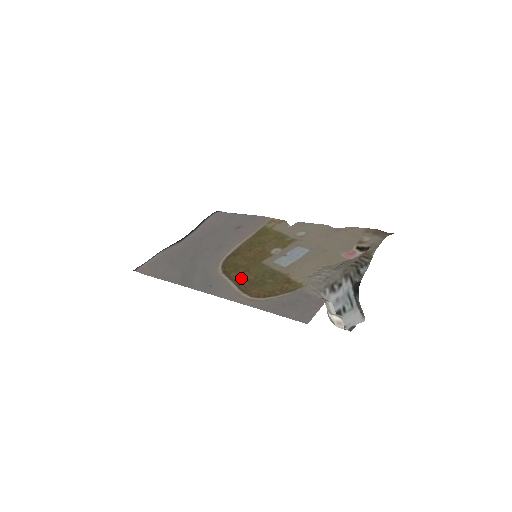
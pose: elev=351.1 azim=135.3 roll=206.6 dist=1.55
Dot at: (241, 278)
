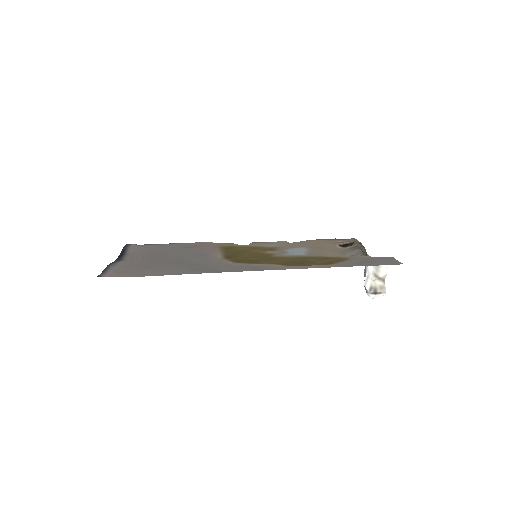
Dot at: (278, 262)
